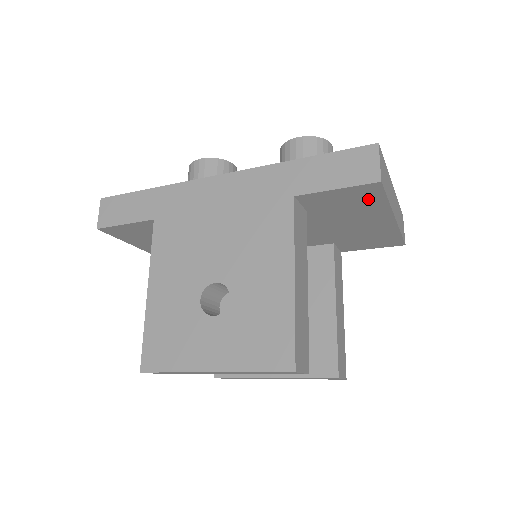
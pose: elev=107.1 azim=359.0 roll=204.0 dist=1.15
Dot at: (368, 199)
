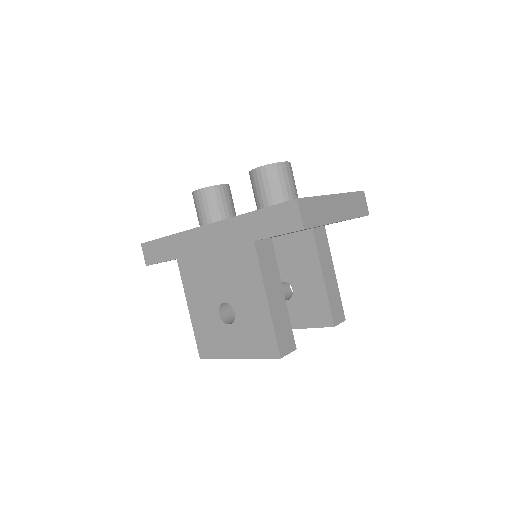
Dot at: occluded
